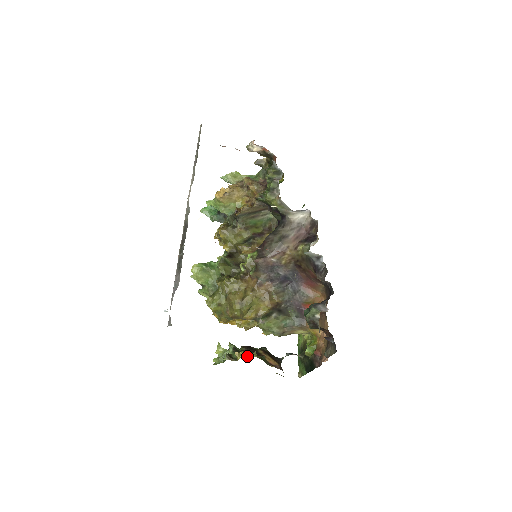
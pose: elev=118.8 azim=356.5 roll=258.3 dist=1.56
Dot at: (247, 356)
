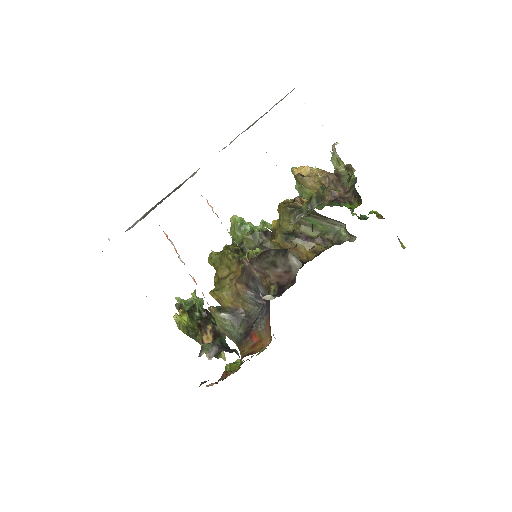
Dot at: (176, 320)
